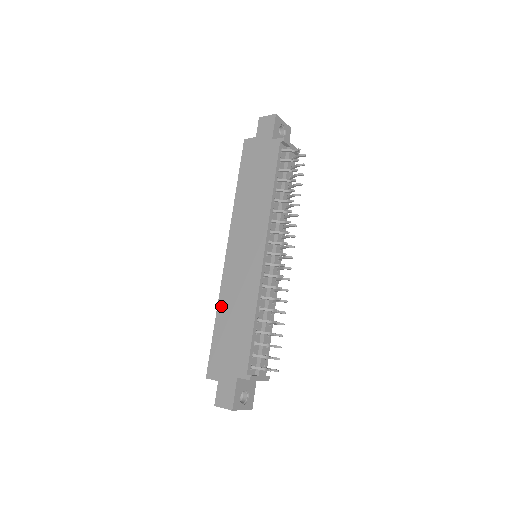
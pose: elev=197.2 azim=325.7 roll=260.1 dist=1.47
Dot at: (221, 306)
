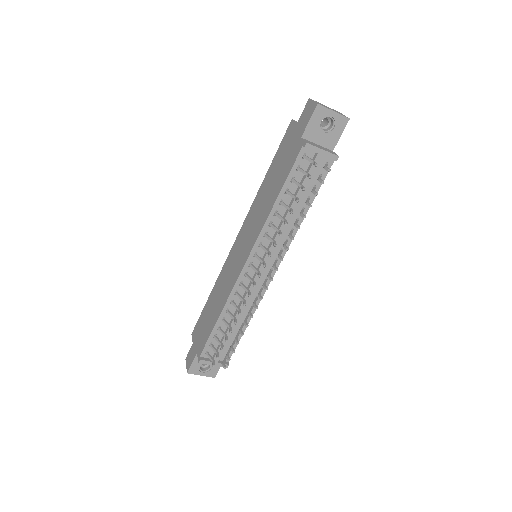
Dot at: (216, 285)
